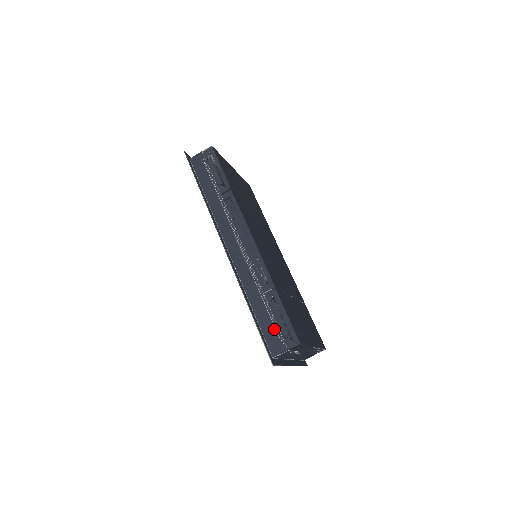
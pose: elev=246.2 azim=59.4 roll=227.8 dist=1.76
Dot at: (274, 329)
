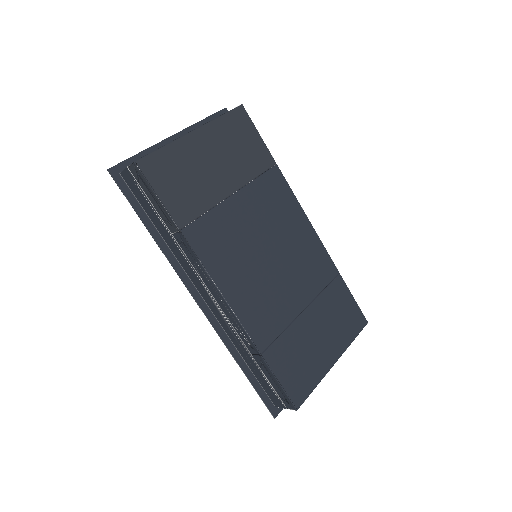
Dot at: (270, 388)
